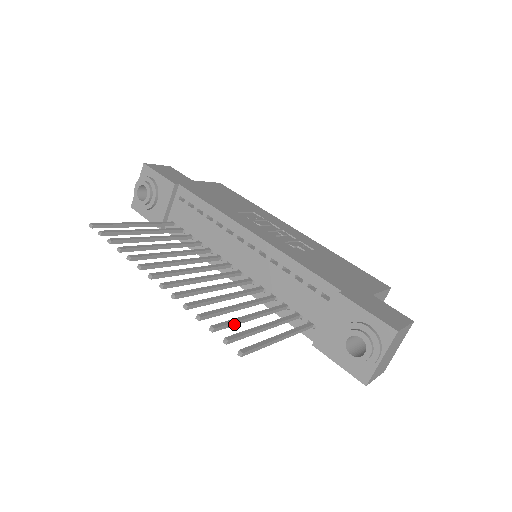
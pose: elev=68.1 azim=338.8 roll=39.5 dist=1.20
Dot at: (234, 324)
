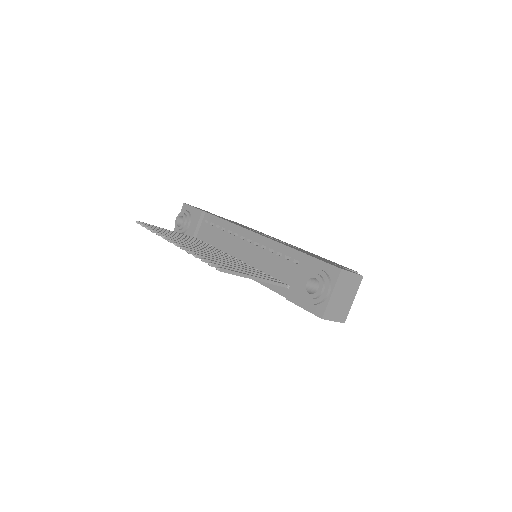
Dot at: occluded
